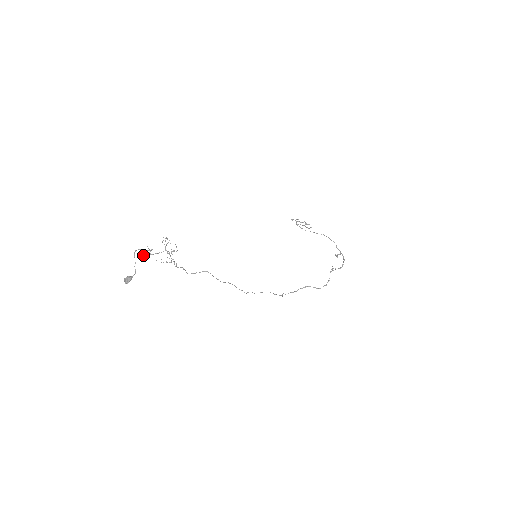
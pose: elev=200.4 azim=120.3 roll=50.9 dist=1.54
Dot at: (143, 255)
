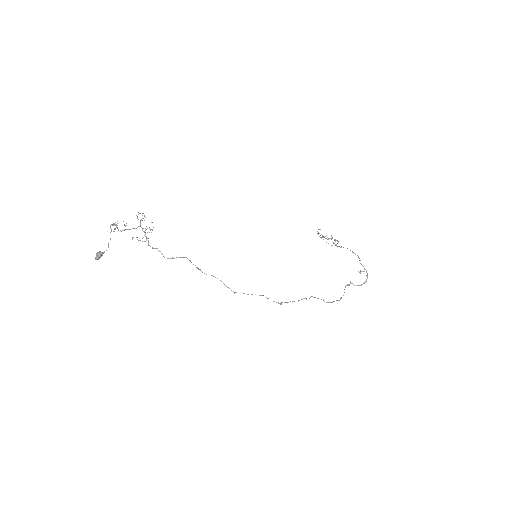
Dot at: (114, 228)
